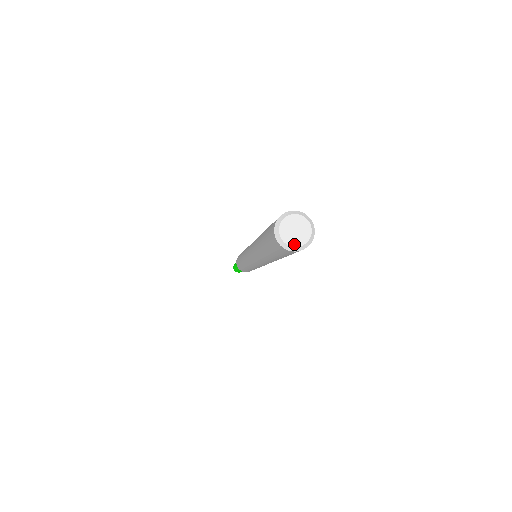
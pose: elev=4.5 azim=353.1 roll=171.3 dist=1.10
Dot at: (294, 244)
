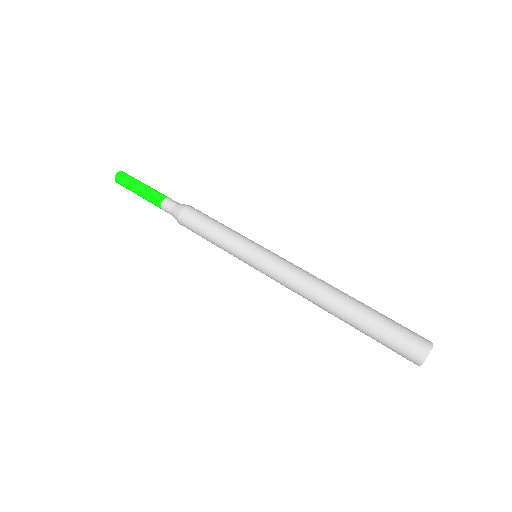
Dot at: occluded
